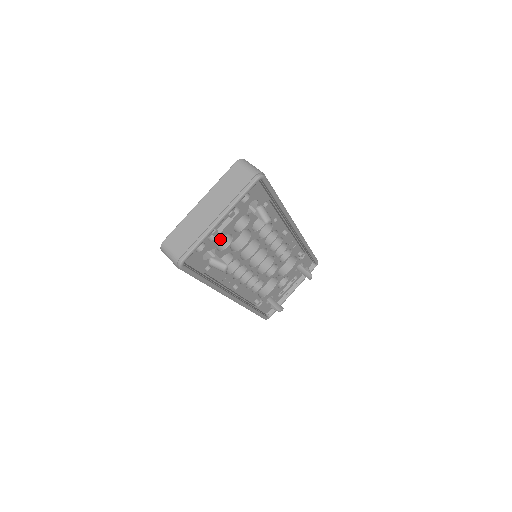
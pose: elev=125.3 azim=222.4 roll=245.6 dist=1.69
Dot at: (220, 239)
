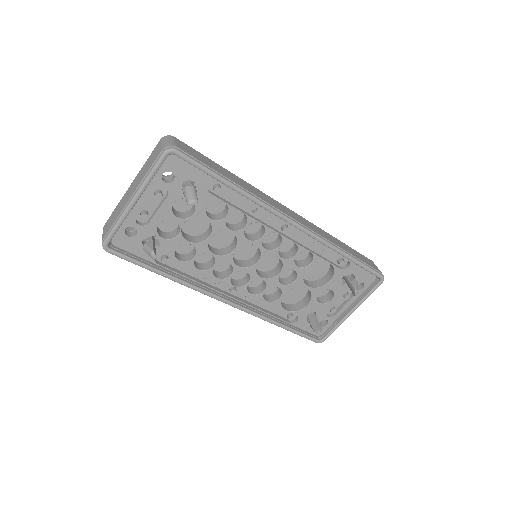
Dot at: (176, 228)
